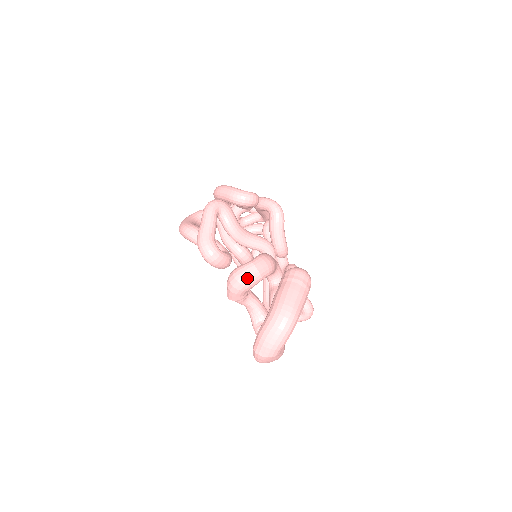
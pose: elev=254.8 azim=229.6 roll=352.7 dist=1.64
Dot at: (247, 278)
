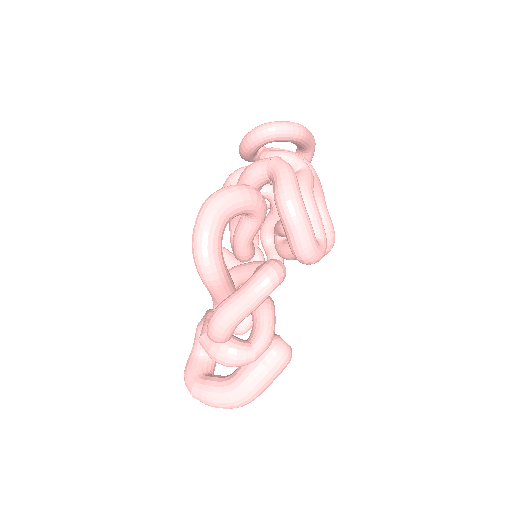
Dot at: occluded
